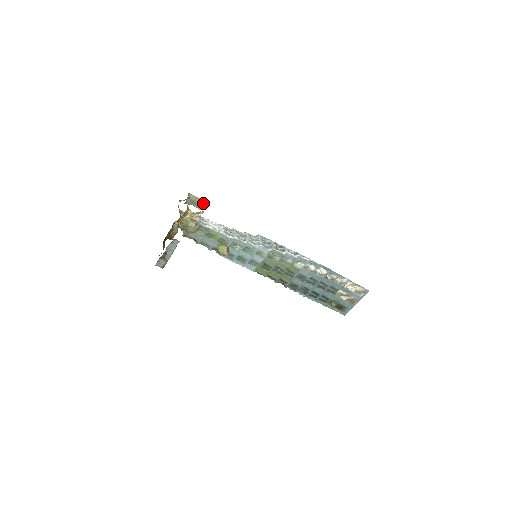
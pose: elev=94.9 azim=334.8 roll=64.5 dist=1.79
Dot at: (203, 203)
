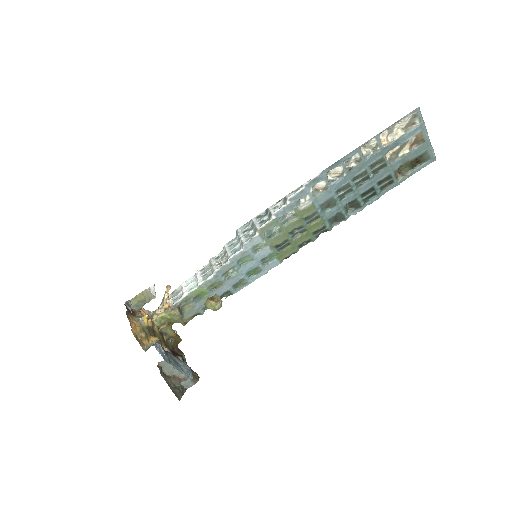
Dot at: (146, 293)
